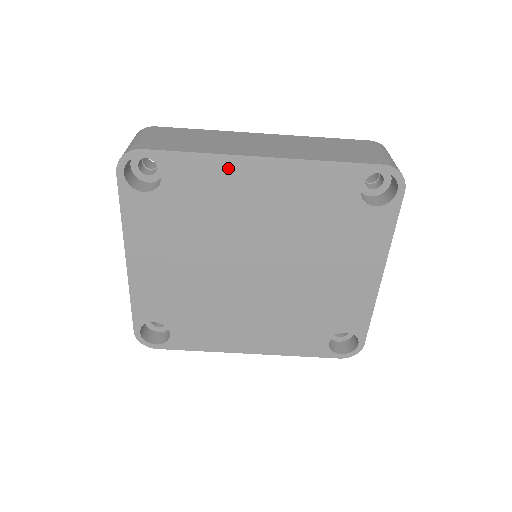
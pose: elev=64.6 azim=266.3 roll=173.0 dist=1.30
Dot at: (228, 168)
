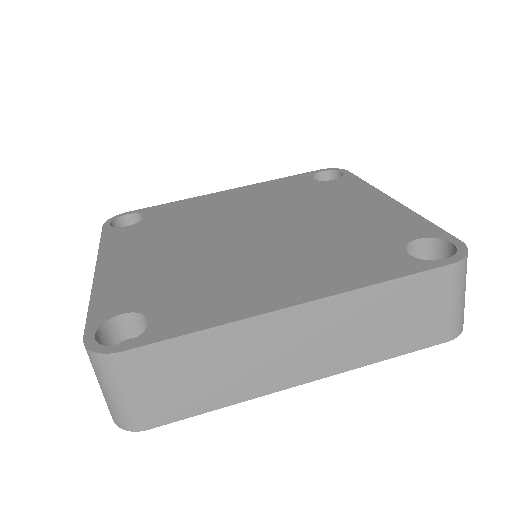
Dot at: (200, 200)
